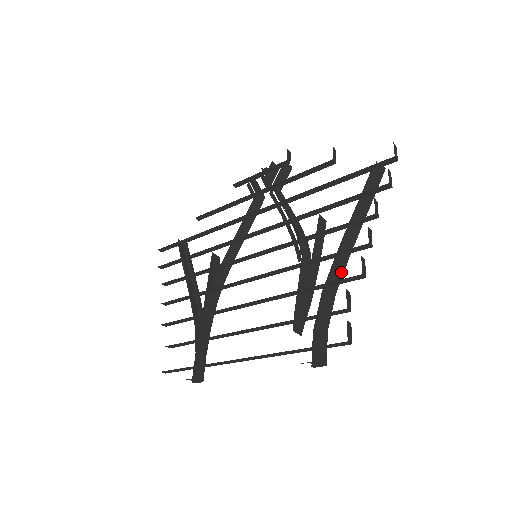
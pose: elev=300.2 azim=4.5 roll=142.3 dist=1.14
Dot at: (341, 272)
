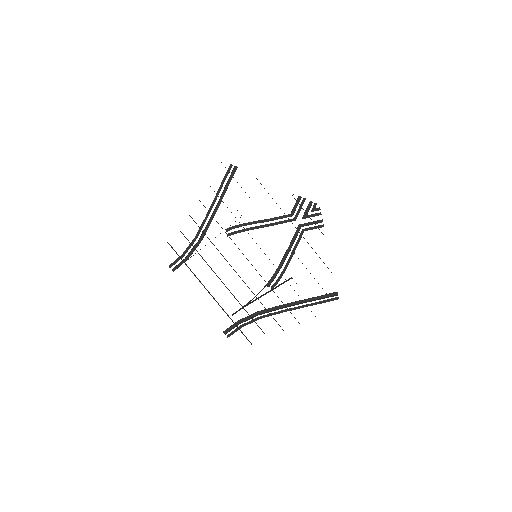
Dot at: occluded
